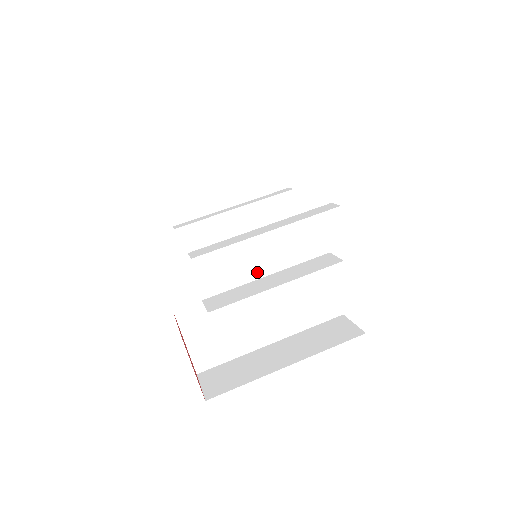
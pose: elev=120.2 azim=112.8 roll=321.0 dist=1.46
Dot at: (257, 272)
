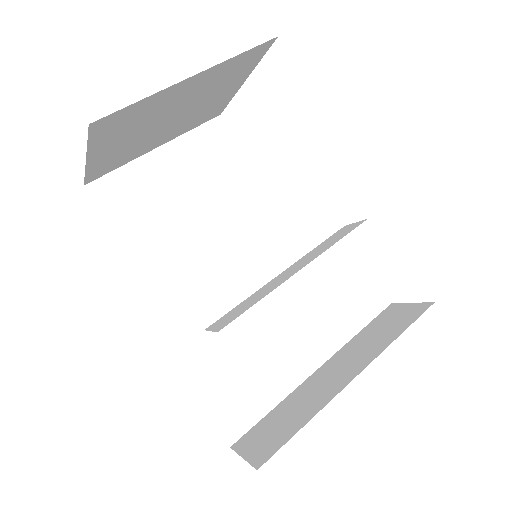
Dot at: occluded
